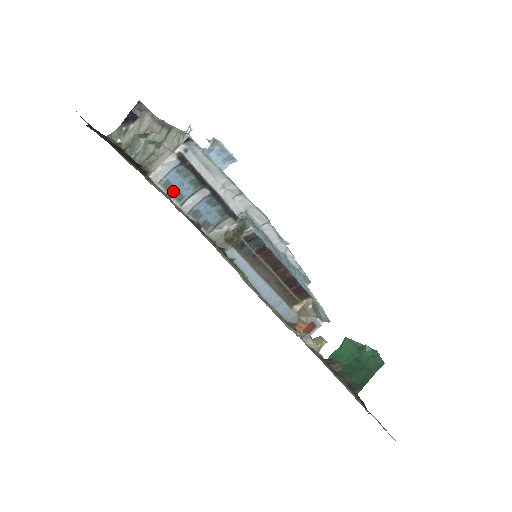
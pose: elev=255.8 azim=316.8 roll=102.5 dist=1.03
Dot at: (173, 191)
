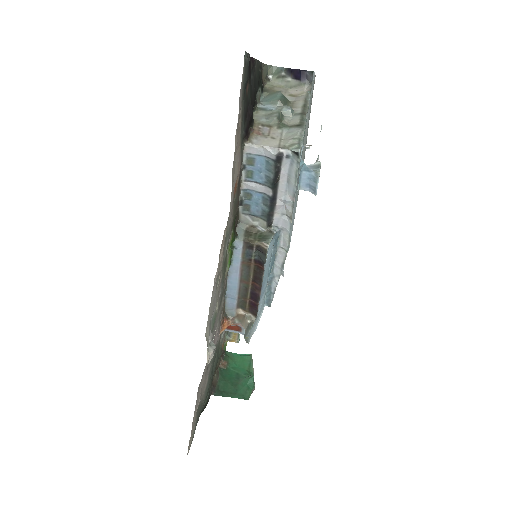
Dot at: (250, 168)
